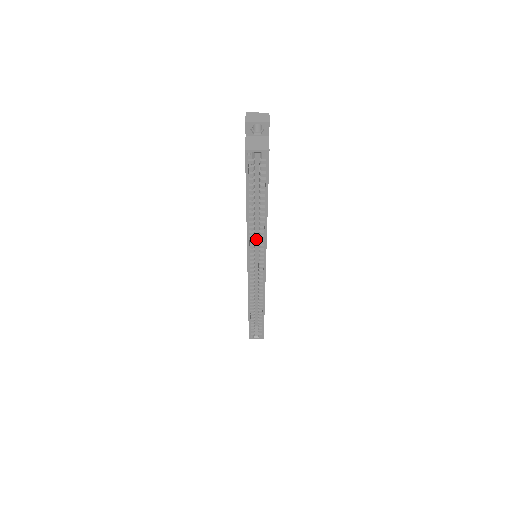
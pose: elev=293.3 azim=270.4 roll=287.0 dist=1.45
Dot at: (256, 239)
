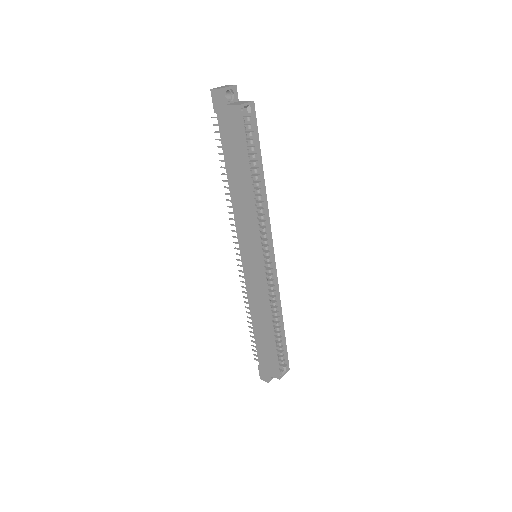
Dot at: occluded
